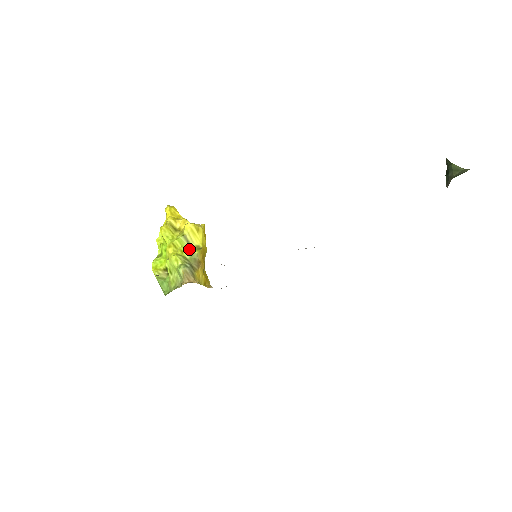
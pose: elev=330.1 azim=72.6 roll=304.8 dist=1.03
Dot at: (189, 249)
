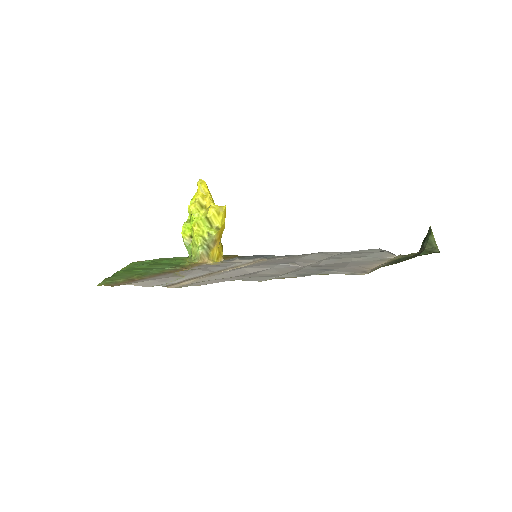
Dot at: (209, 230)
